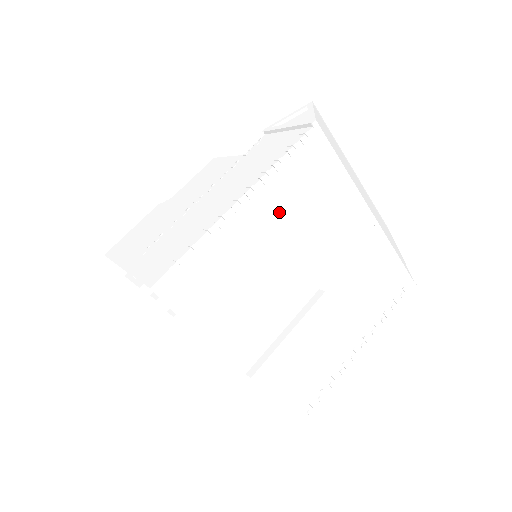
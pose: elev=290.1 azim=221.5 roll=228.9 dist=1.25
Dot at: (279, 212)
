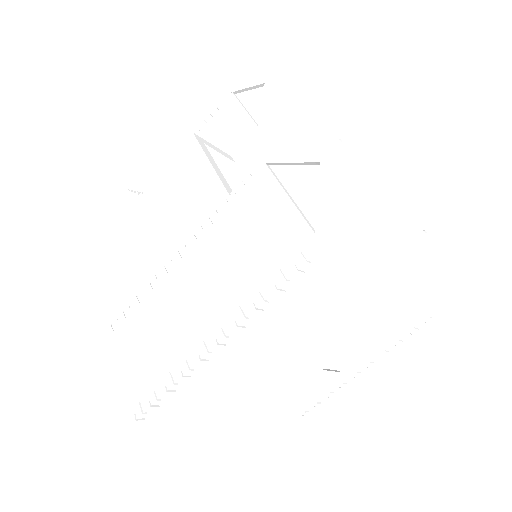
Dot at: (264, 338)
